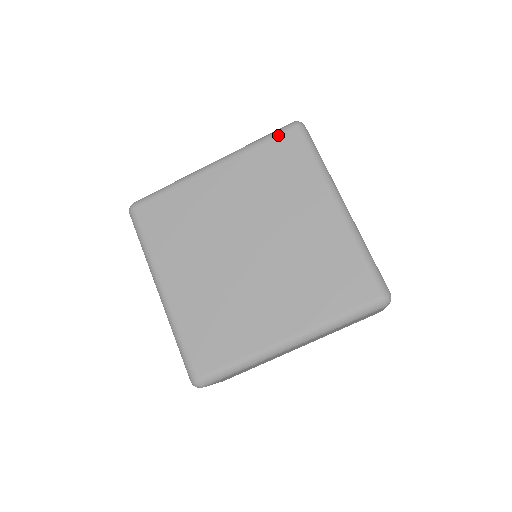
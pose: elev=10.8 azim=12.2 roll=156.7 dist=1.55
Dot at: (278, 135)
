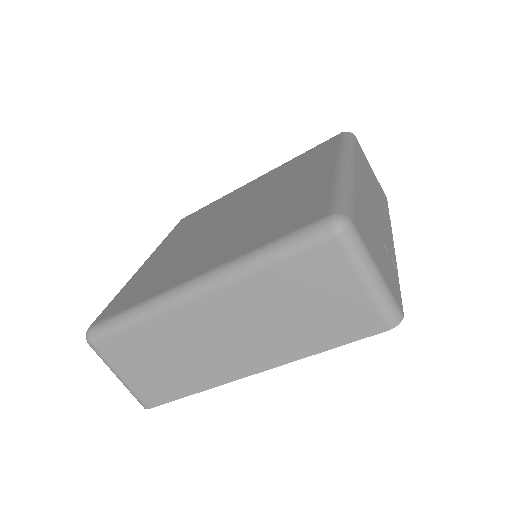
Dot at: (322, 143)
